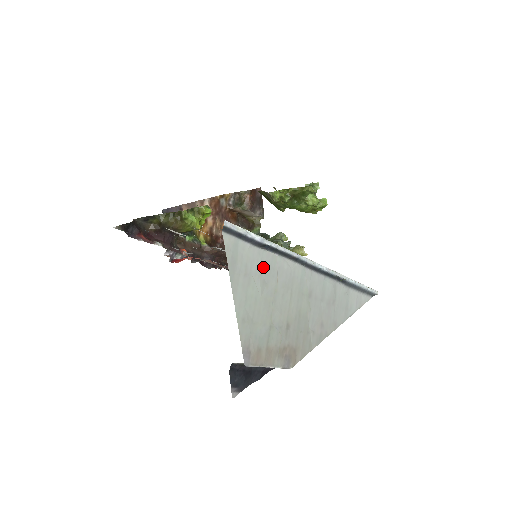
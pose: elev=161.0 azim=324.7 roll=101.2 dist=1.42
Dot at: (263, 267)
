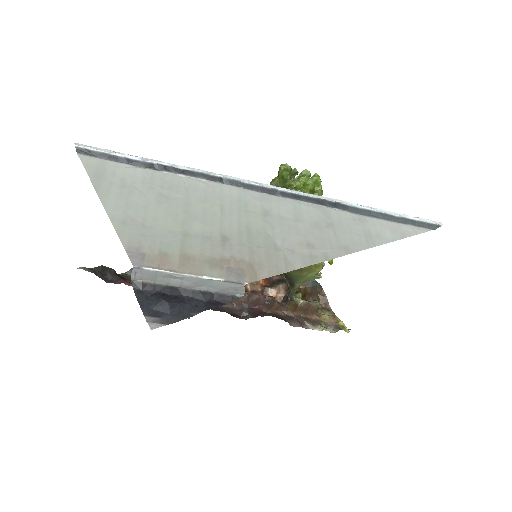
Dot at: (156, 183)
